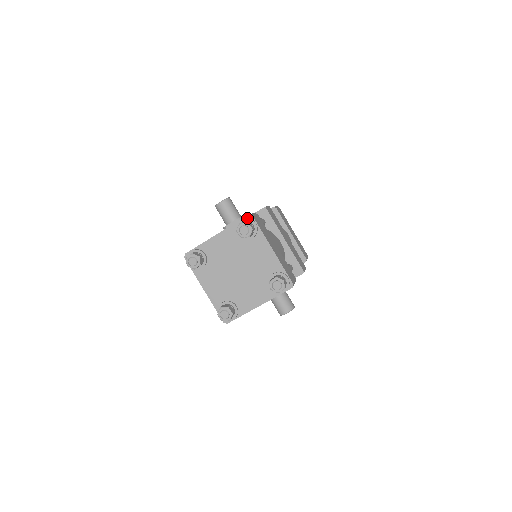
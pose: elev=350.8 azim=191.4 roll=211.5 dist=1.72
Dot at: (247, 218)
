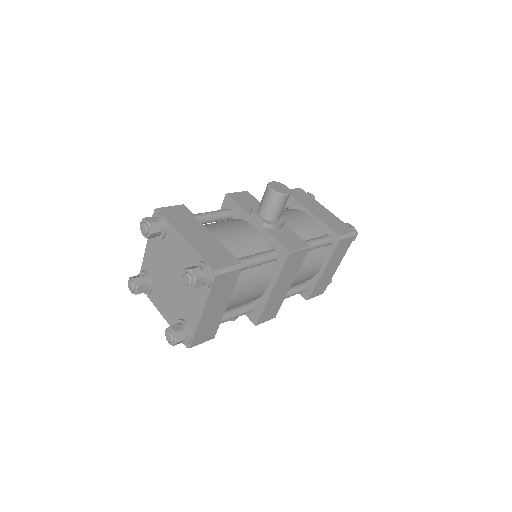
Dot at: (210, 270)
